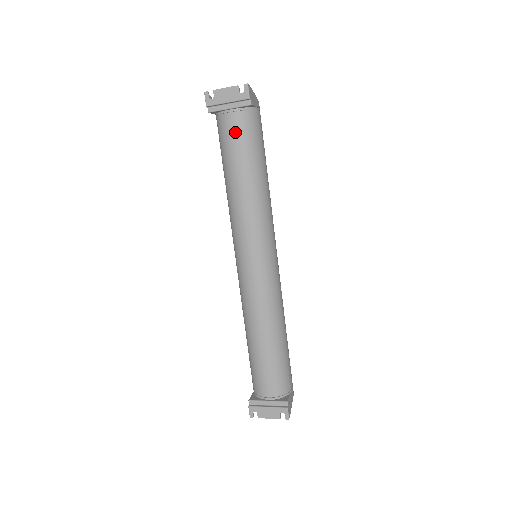
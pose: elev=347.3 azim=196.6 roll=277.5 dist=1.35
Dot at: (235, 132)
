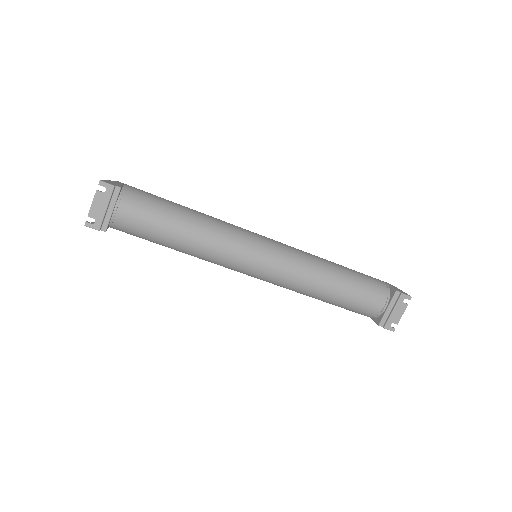
Dot at: (137, 216)
